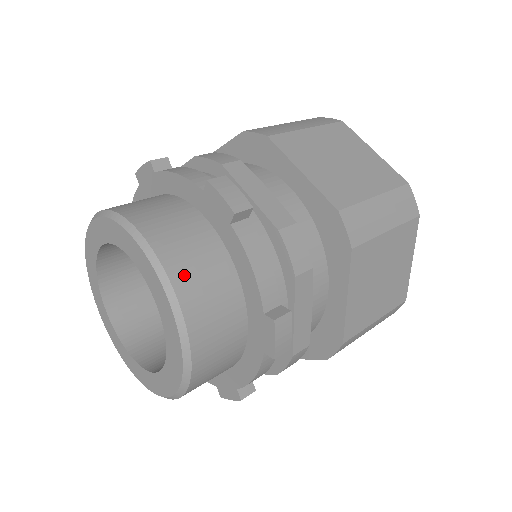
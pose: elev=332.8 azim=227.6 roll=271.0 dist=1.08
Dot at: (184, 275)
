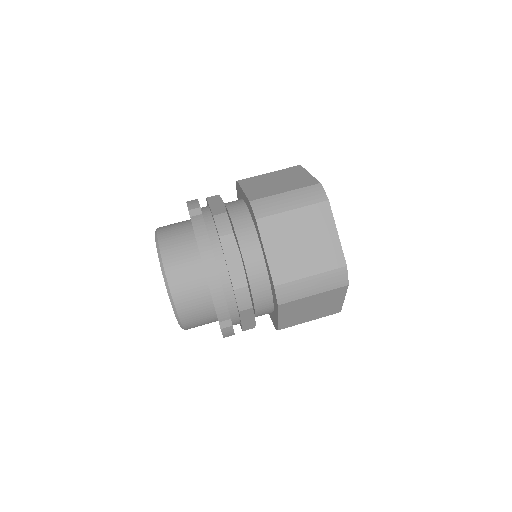
Dot at: occluded
